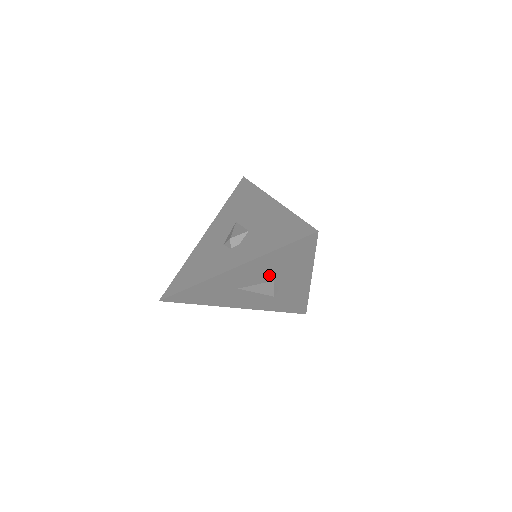
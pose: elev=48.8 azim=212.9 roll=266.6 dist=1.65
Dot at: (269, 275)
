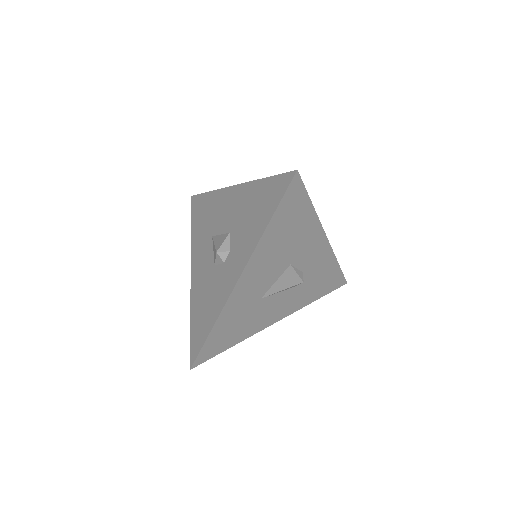
Dot at: (282, 260)
